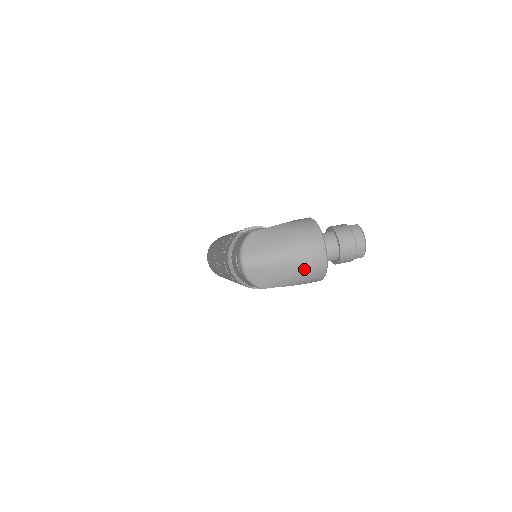
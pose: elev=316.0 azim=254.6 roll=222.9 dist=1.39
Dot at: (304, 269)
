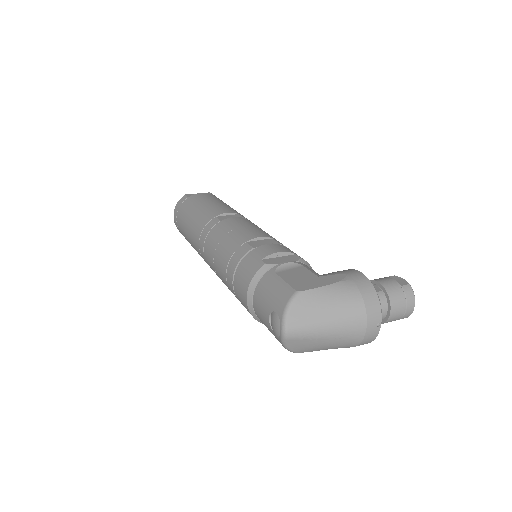
Dot at: (352, 342)
